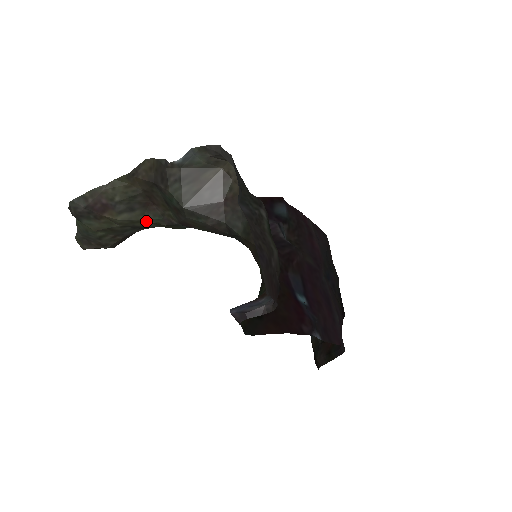
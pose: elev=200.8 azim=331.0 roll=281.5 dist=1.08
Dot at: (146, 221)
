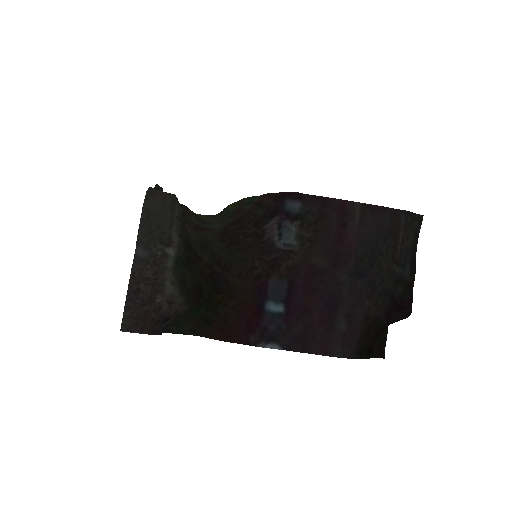
Dot at: (199, 216)
